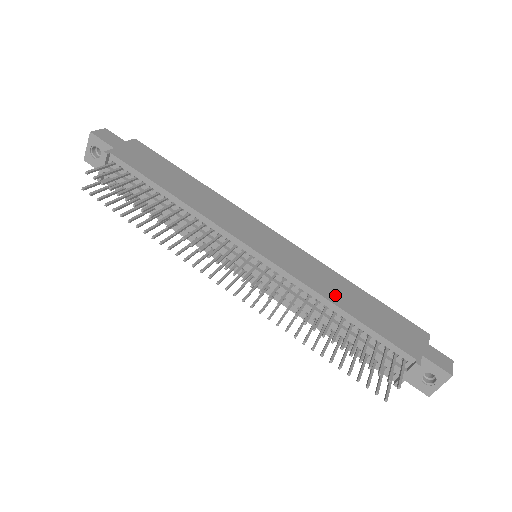
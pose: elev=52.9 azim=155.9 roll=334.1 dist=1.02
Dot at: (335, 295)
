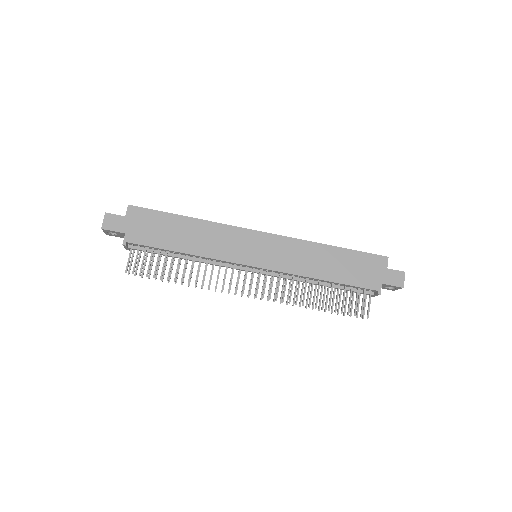
Dot at: (317, 269)
